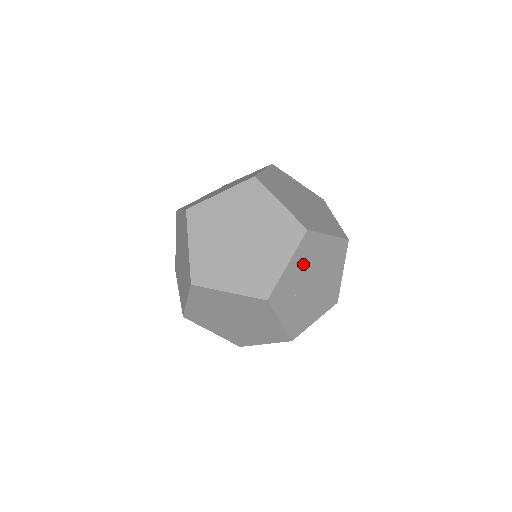
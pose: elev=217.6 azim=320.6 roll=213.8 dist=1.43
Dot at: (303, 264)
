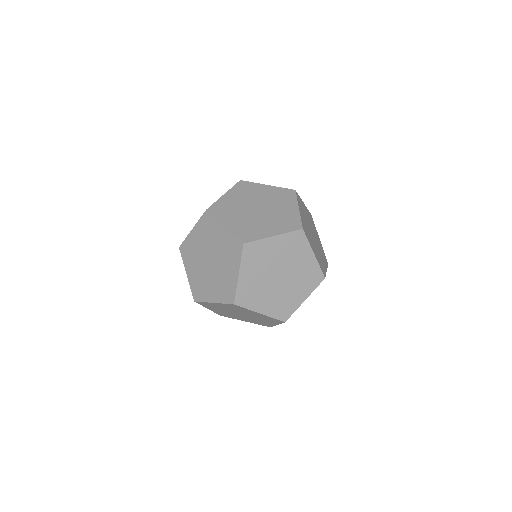
Dot at: (304, 215)
